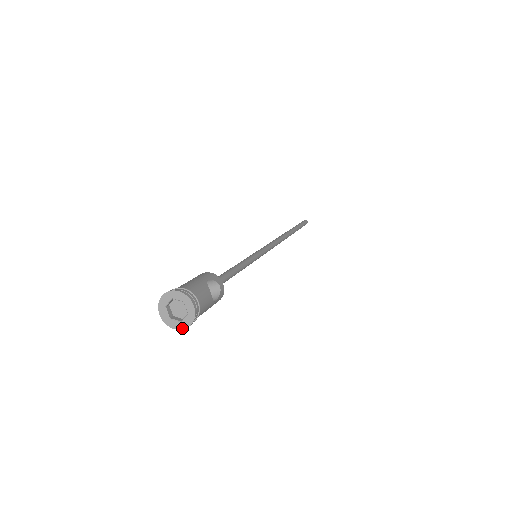
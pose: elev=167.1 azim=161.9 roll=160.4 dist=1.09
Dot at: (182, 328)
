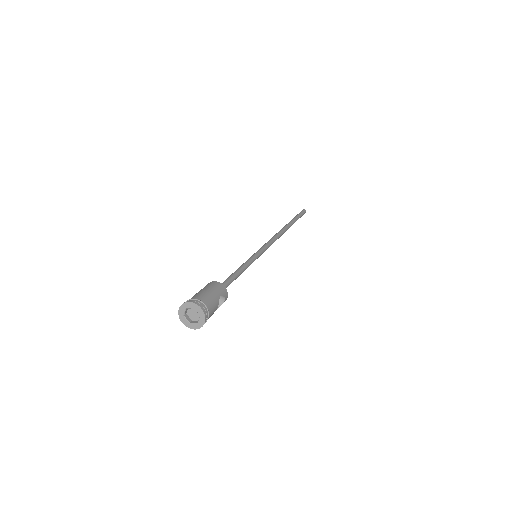
Dot at: (188, 326)
